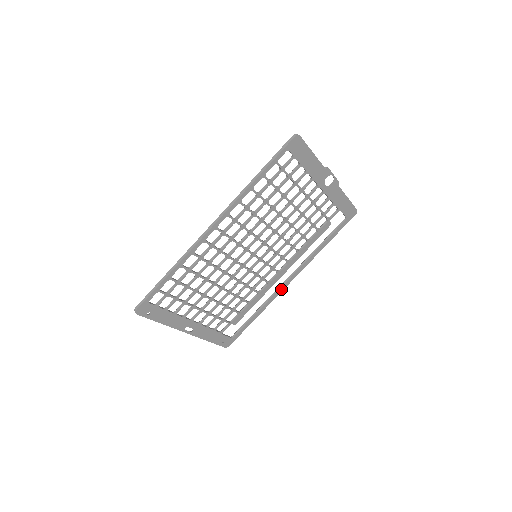
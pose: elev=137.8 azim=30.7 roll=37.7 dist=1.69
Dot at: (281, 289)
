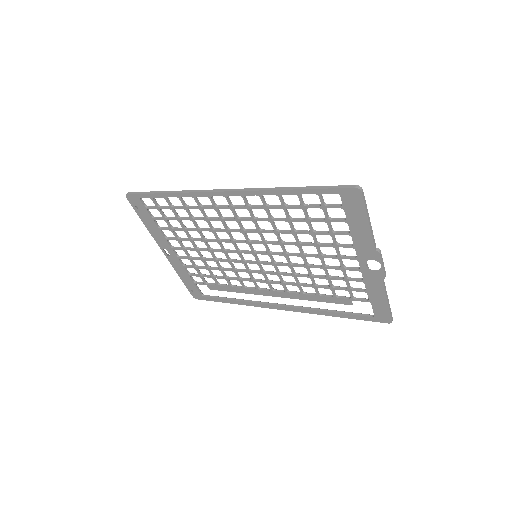
Dot at: (268, 306)
